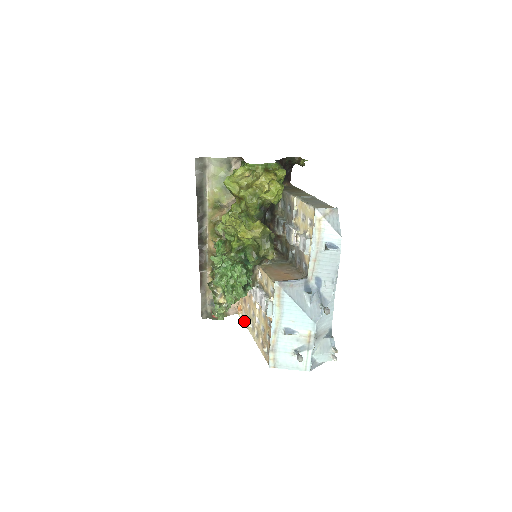
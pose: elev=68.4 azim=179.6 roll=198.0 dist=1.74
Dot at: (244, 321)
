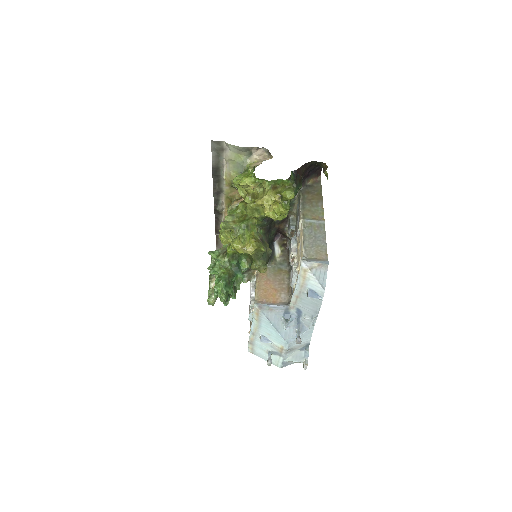
Dot at: occluded
